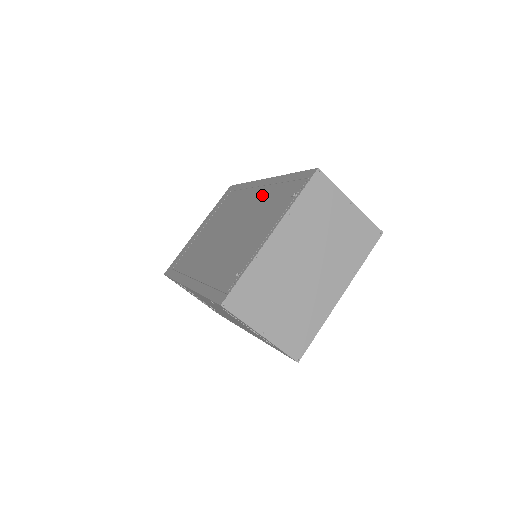
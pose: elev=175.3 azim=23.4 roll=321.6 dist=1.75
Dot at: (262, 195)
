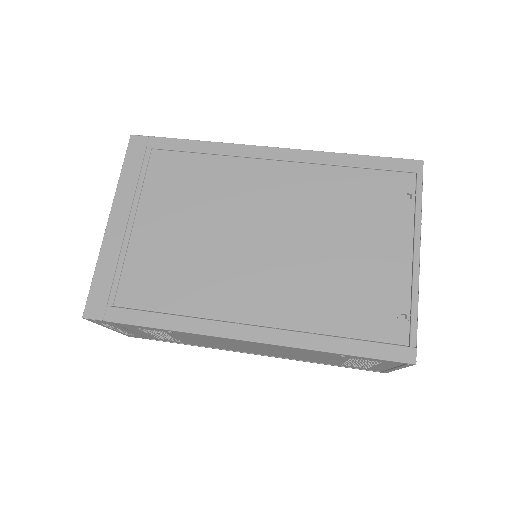
Dot at: (305, 180)
